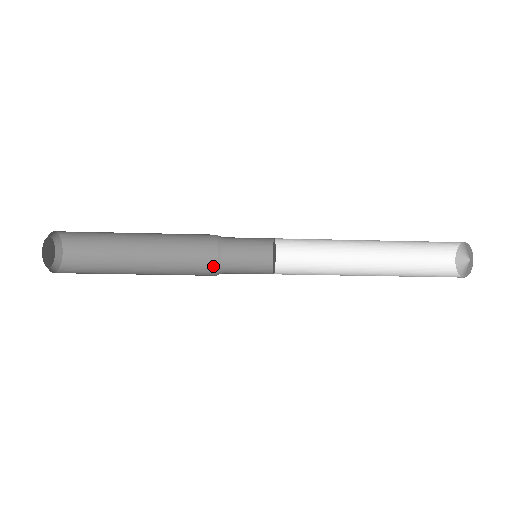
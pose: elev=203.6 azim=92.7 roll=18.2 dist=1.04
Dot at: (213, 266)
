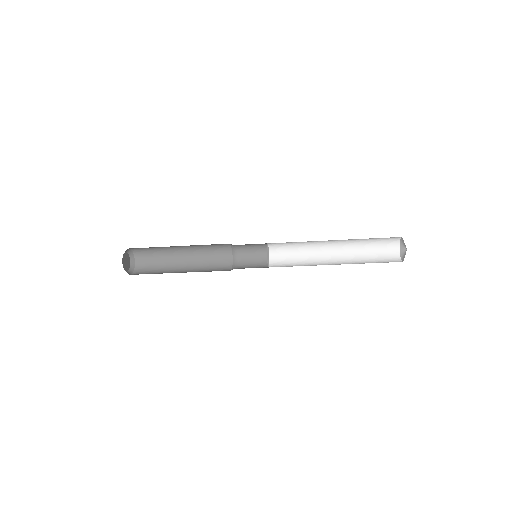
Dot at: (229, 270)
